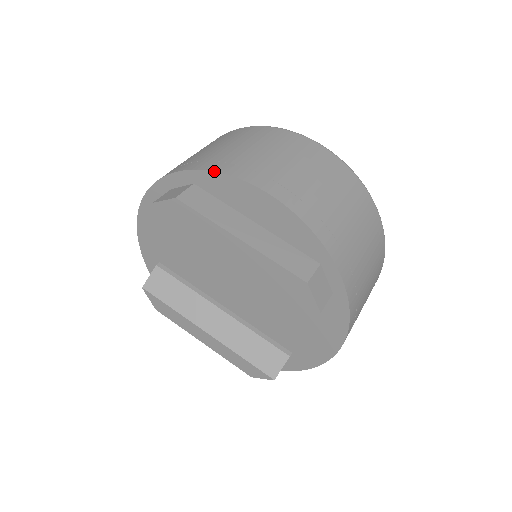
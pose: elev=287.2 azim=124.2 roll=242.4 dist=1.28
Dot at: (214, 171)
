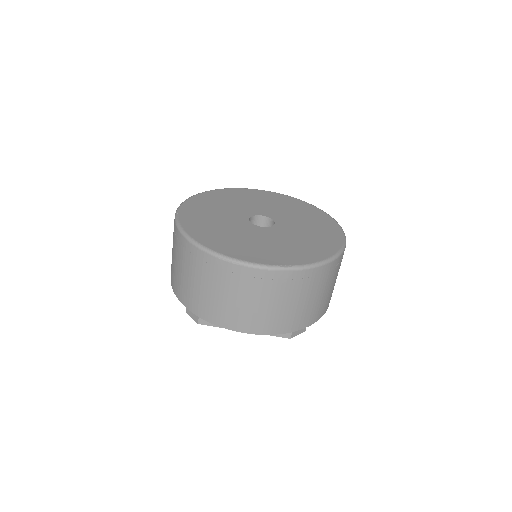
Dot at: occluded
